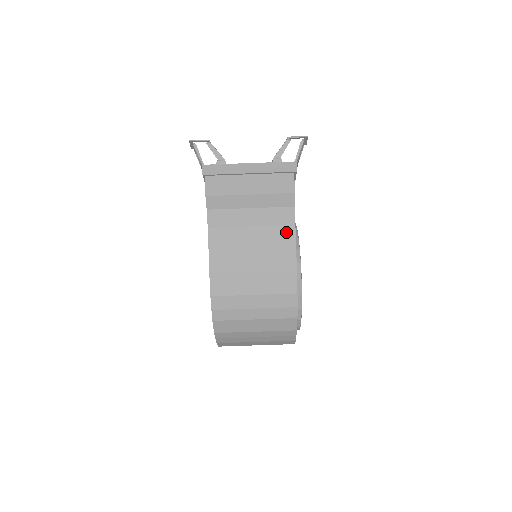
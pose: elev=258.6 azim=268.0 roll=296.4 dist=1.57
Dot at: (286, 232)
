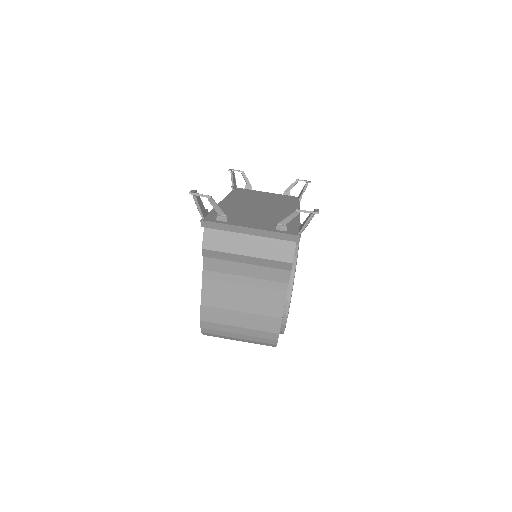
Dot at: (278, 287)
